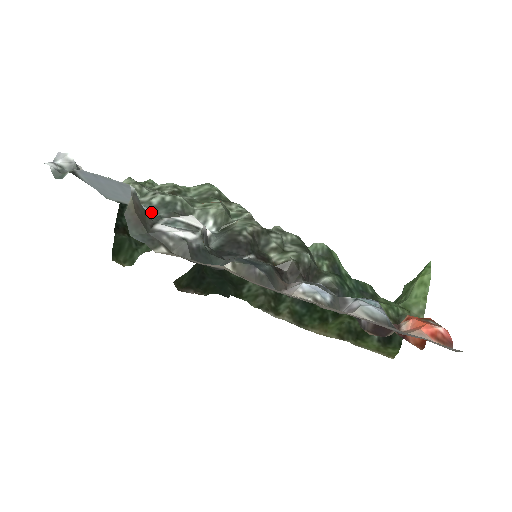
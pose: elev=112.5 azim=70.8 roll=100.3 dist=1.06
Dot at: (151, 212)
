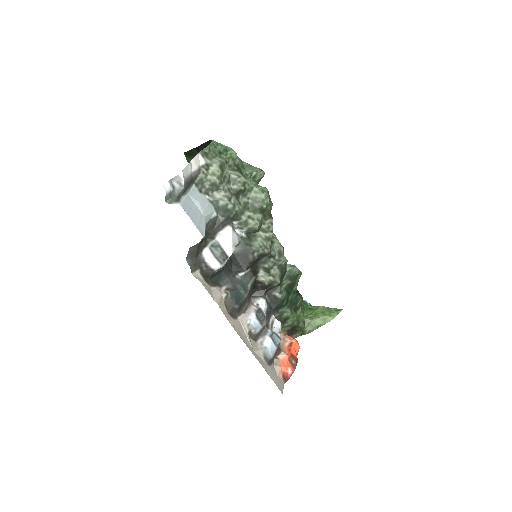
Dot at: (213, 214)
